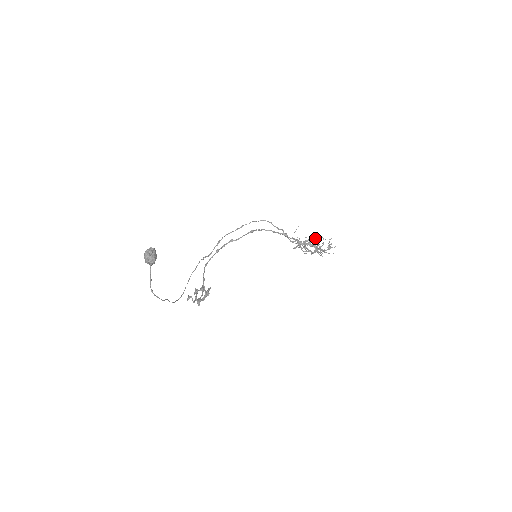
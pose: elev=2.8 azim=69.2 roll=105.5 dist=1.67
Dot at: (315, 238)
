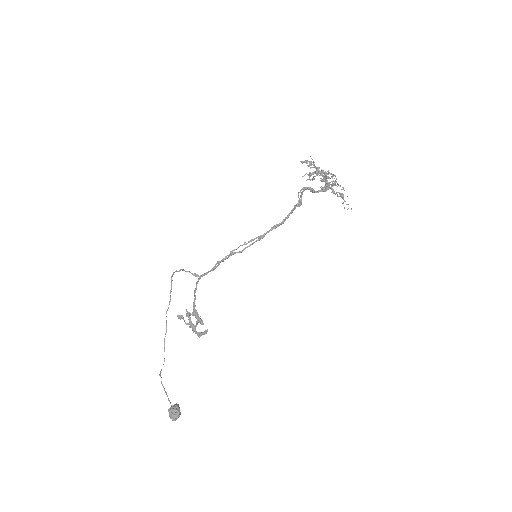
Dot at: (334, 184)
